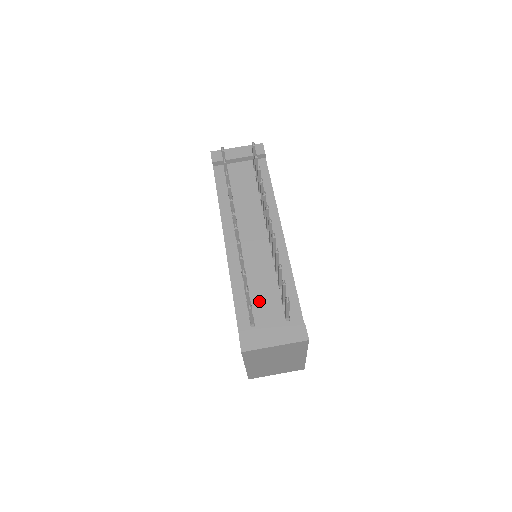
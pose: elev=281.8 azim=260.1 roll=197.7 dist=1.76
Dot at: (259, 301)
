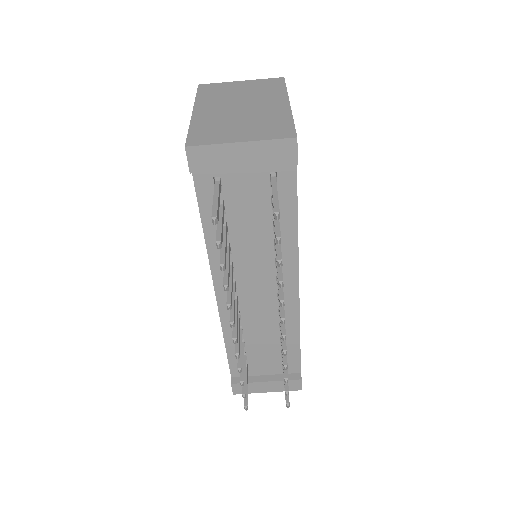
Dot at: (255, 353)
